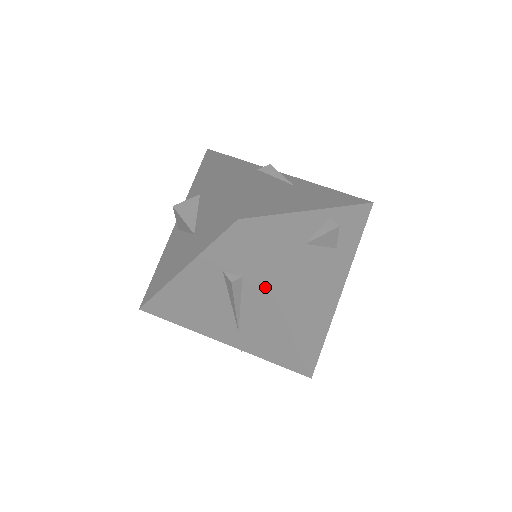
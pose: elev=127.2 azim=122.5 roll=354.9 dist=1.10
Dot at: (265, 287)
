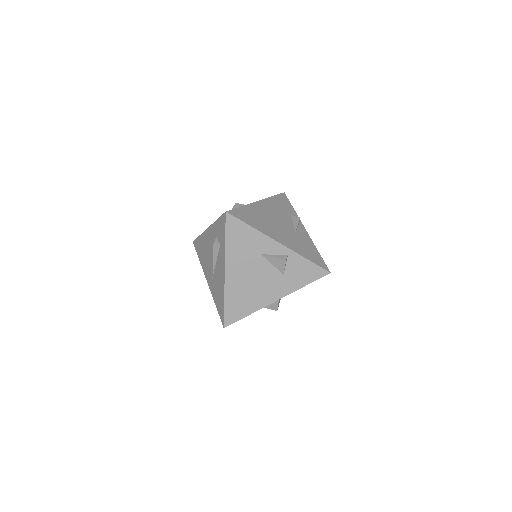
Dot at: (224, 255)
